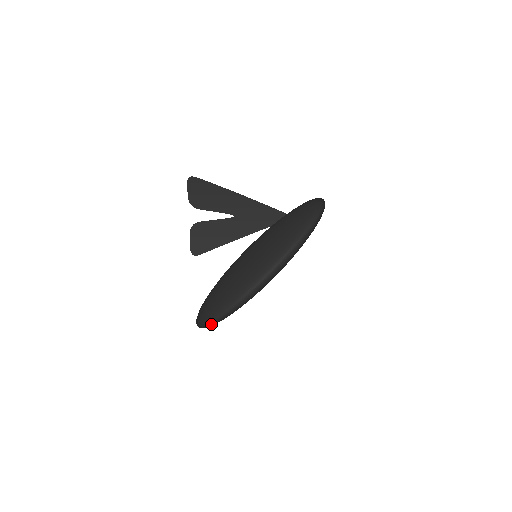
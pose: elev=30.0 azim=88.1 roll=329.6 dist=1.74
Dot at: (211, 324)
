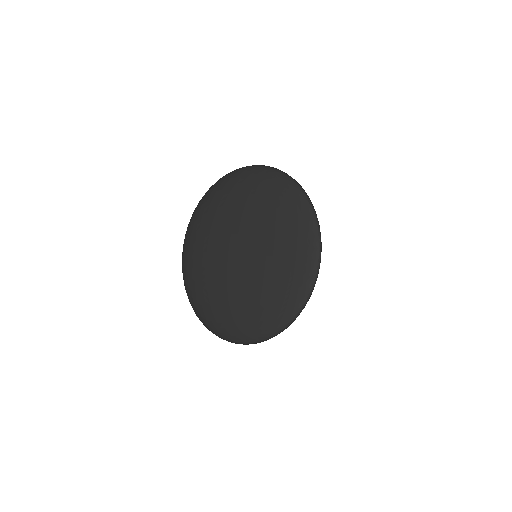
Dot at: (233, 342)
